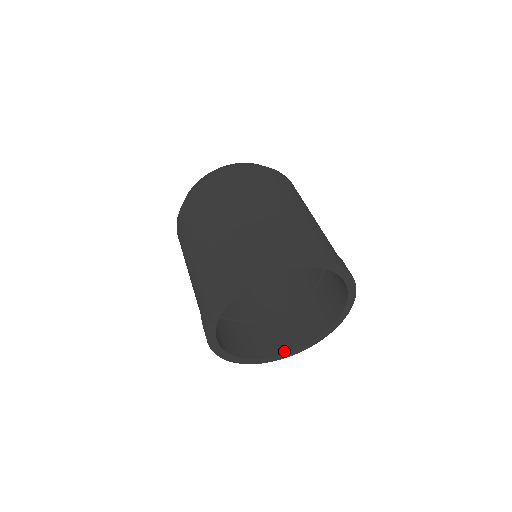
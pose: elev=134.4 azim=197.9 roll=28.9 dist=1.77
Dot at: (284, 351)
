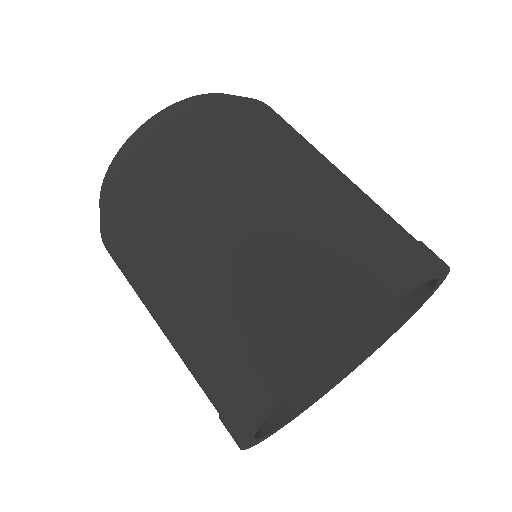
Dot at: (304, 403)
